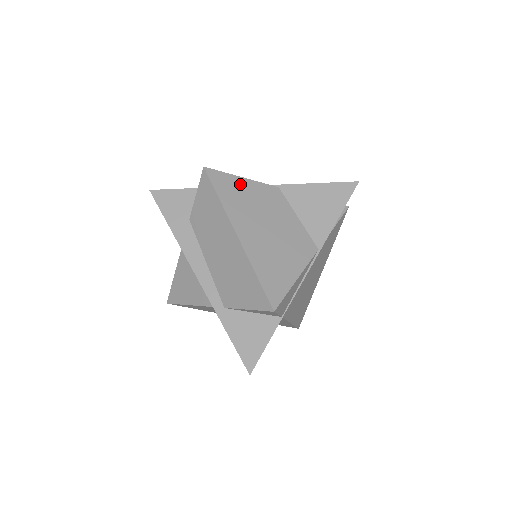
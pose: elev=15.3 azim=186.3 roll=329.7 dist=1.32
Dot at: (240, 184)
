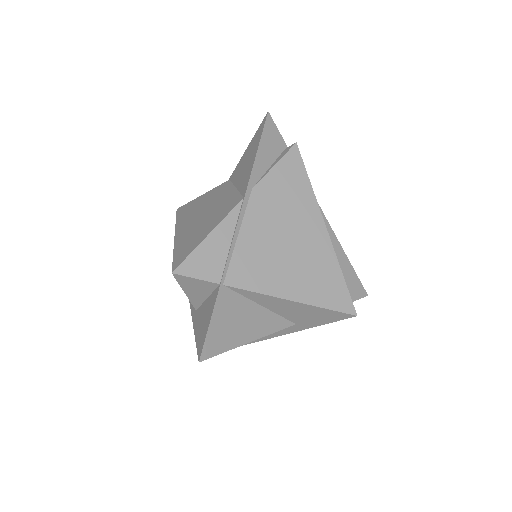
Dot at: (197, 200)
